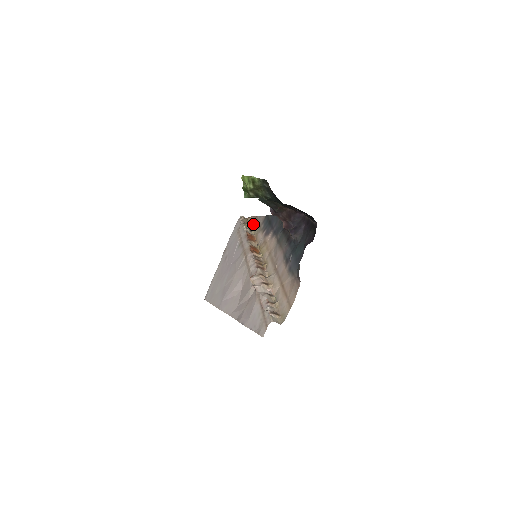
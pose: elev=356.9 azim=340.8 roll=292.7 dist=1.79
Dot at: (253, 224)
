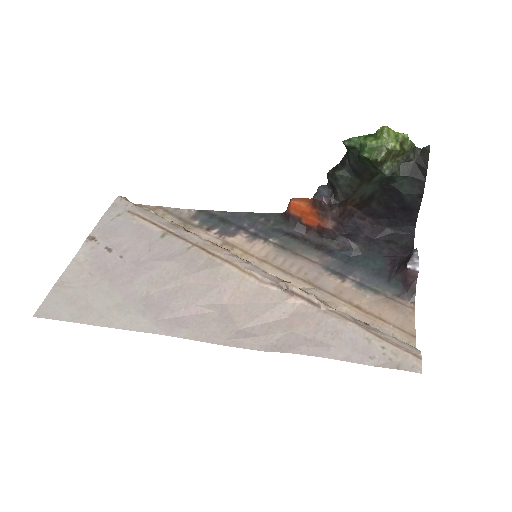
Dot at: occluded
